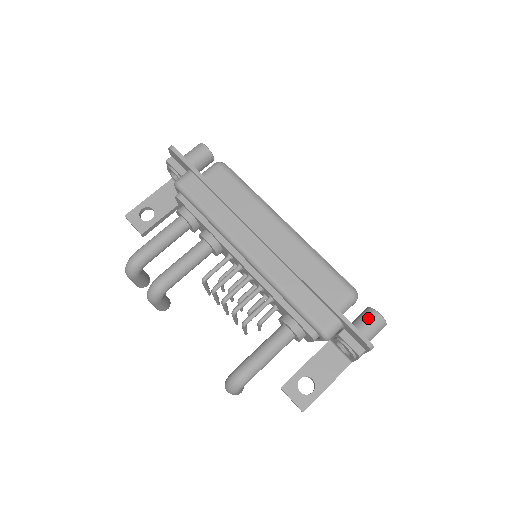
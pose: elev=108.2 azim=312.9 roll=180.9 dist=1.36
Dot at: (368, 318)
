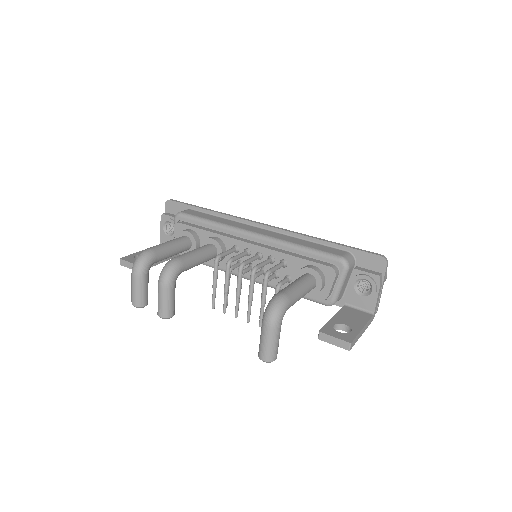
Dot at: occluded
